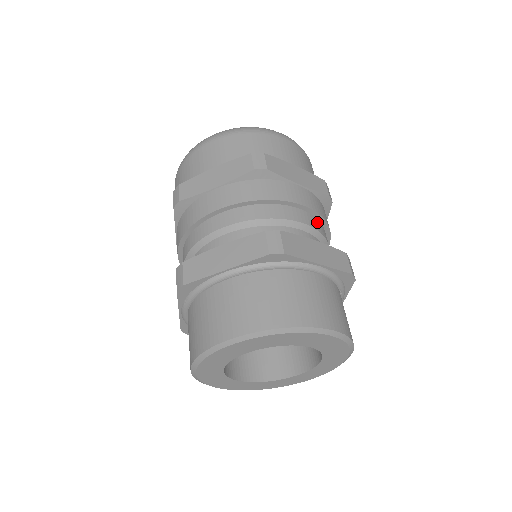
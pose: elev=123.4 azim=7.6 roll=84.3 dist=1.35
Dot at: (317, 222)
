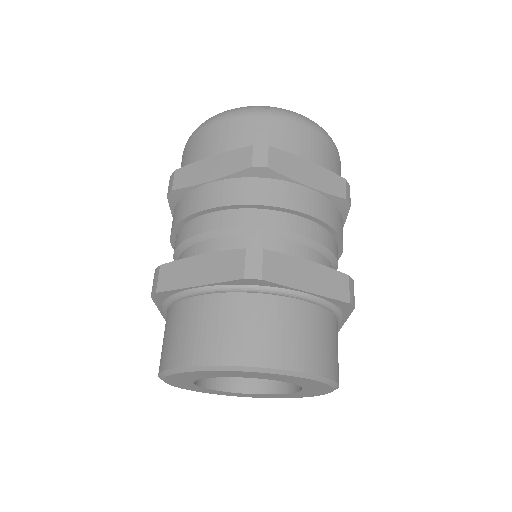
Dot at: (323, 232)
